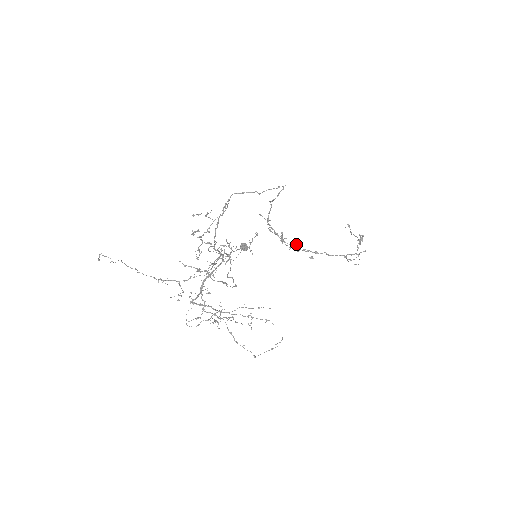
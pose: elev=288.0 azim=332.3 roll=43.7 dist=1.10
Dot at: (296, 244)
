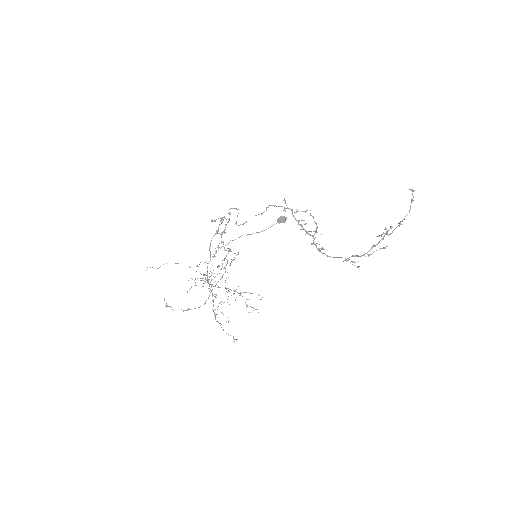
Dot at: (314, 231)
